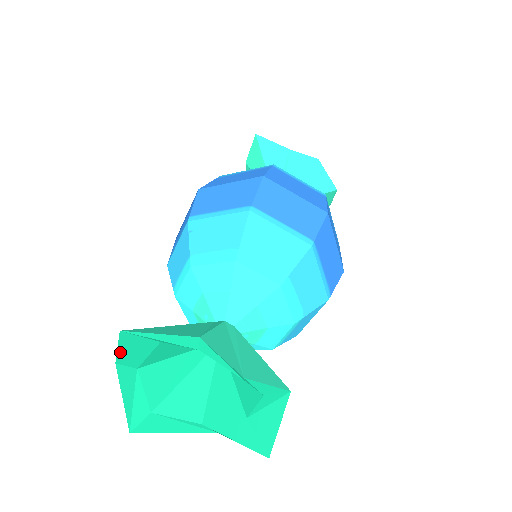
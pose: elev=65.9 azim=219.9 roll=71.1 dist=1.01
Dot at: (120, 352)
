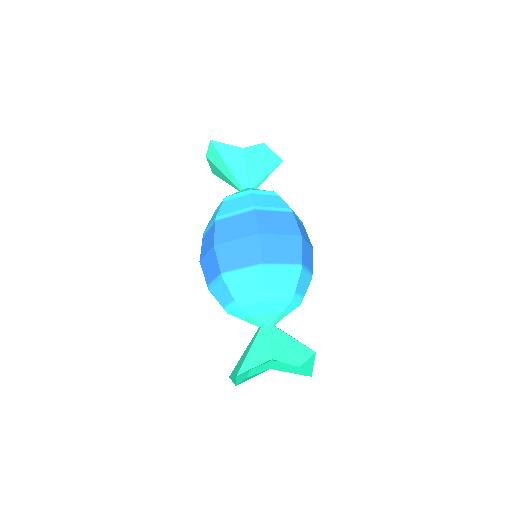
Dot at: occluded
